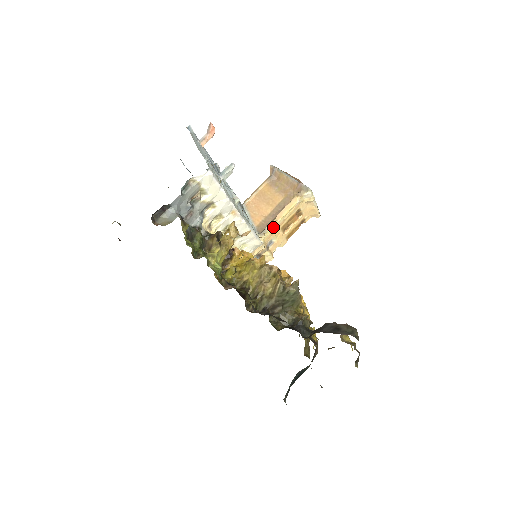
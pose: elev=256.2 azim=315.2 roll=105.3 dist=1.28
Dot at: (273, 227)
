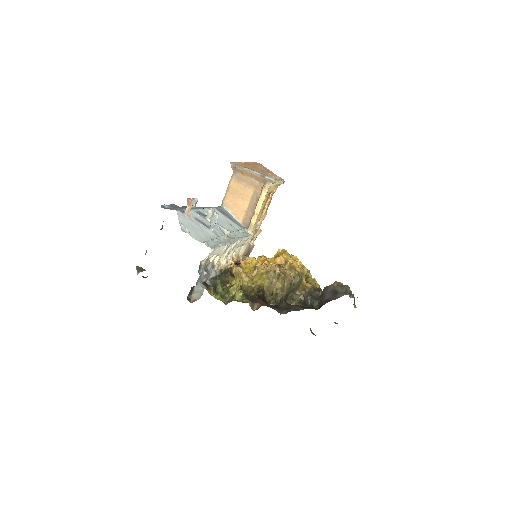
Dot at: (256, 220)
